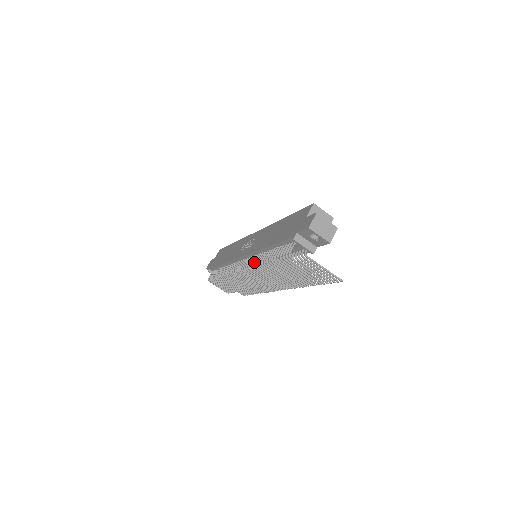
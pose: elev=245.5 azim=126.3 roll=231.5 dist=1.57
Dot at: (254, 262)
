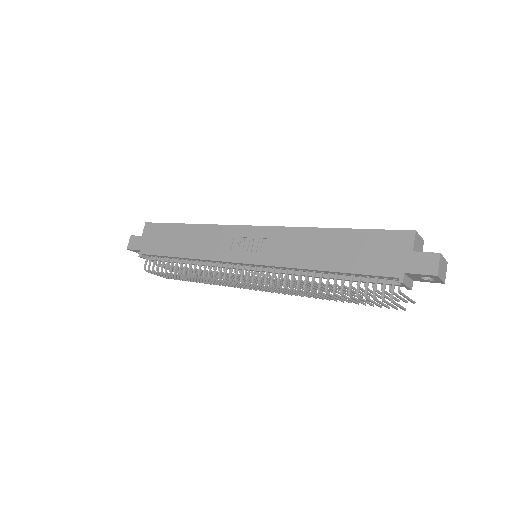
Dot at: (290, 282)
